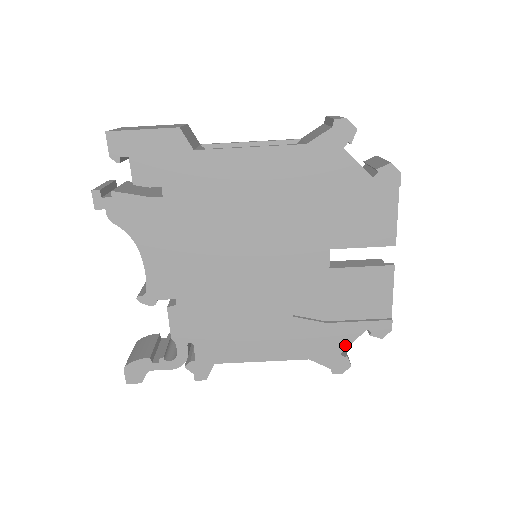
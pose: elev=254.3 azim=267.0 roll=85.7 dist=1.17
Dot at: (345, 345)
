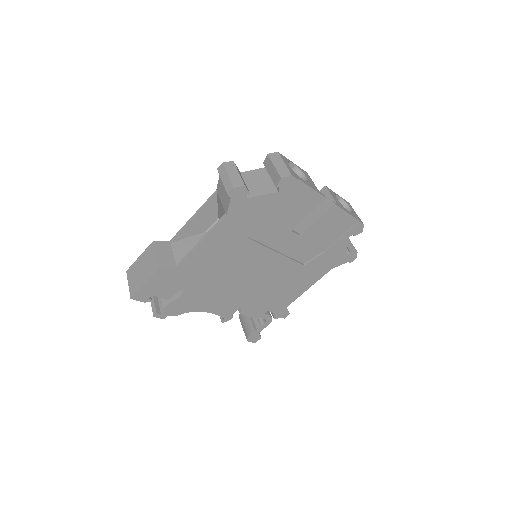
Dot at: (345, 250)
